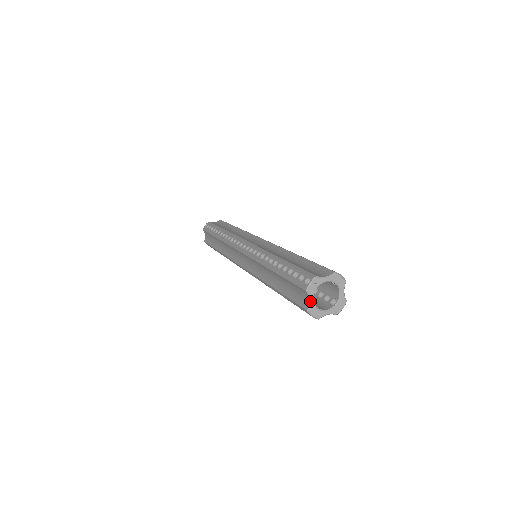
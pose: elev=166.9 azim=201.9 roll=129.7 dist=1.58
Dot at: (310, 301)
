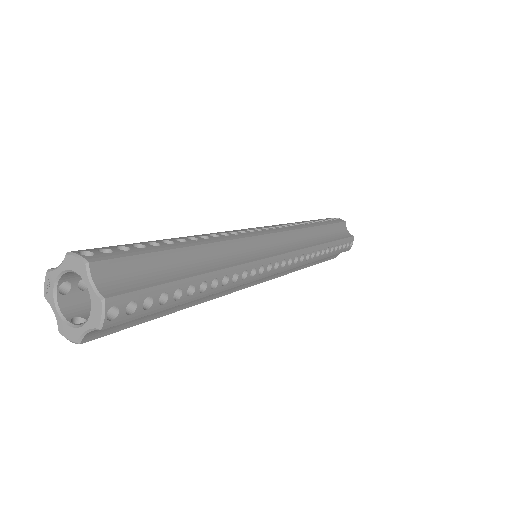
Dot at: (55, 314)
